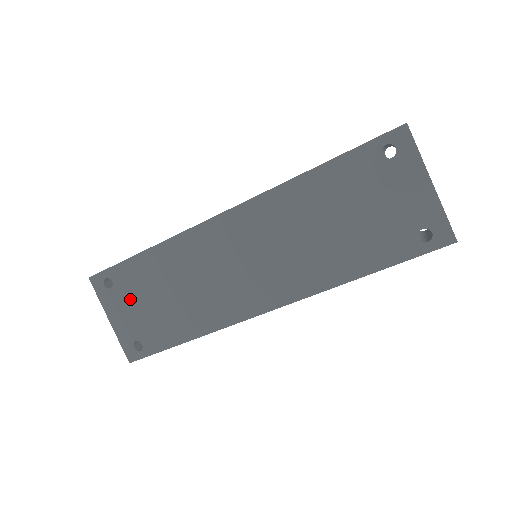
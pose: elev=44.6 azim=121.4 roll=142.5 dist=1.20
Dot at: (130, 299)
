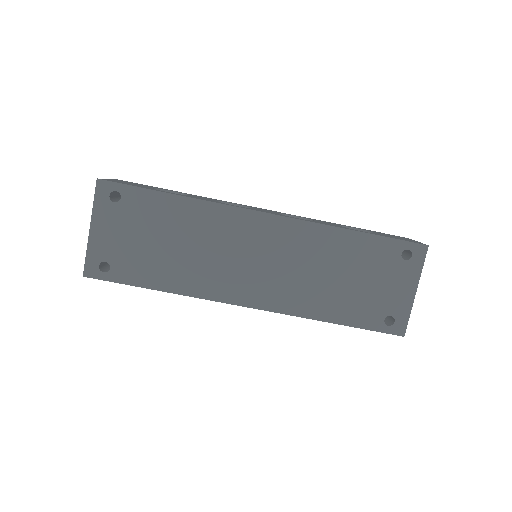
Dot at: (128, 224)
